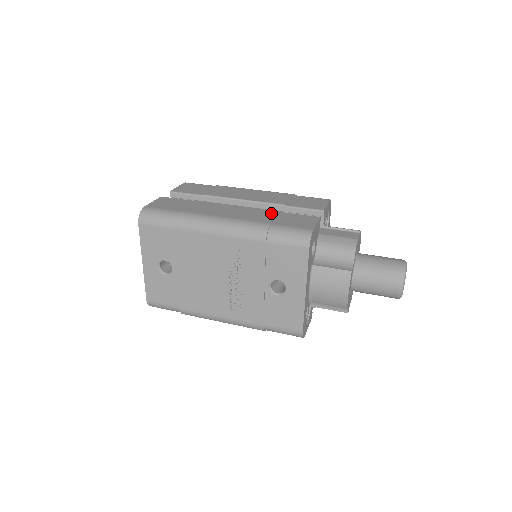
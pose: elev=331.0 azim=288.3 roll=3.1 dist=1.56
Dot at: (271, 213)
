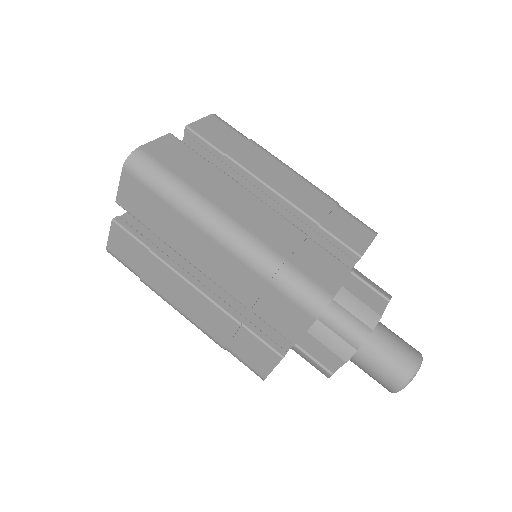
Dot at: (229, 326)
